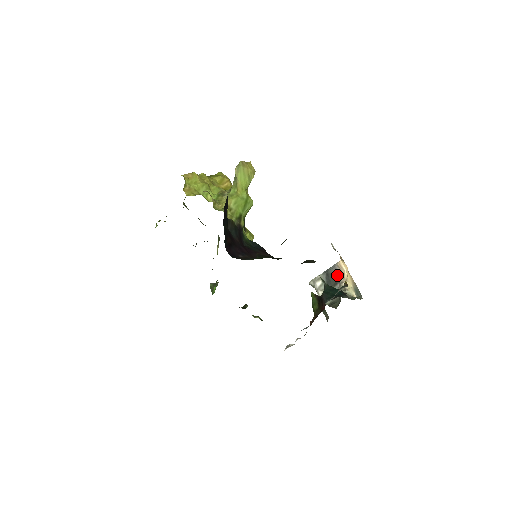
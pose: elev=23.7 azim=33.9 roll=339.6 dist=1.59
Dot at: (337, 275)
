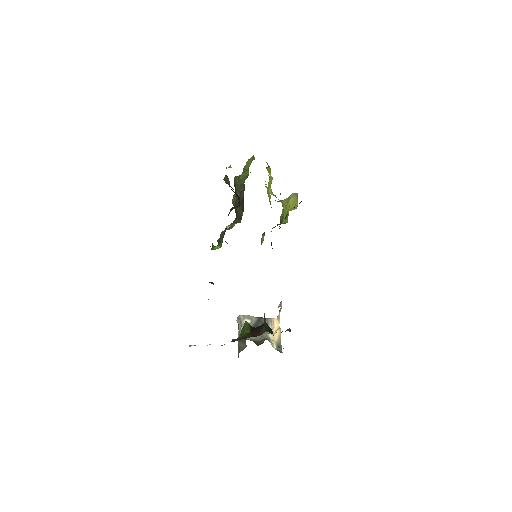
Dot at: occluded
